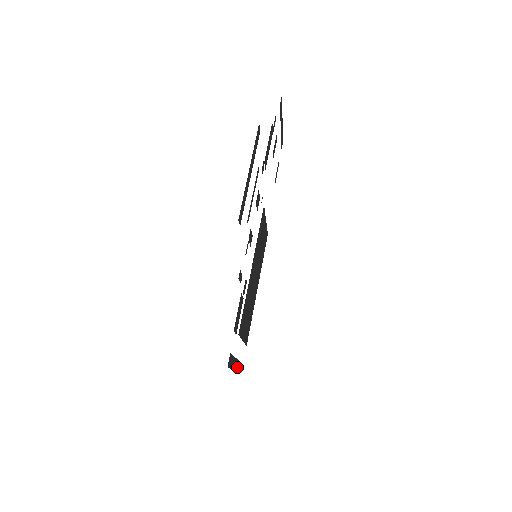
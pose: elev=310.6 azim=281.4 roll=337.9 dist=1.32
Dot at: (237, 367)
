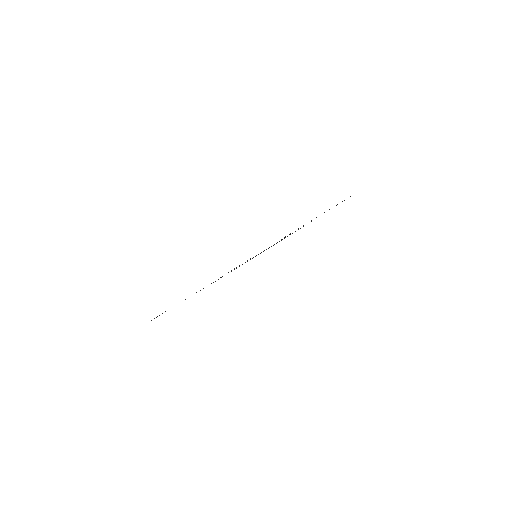
Dot at: occluded
